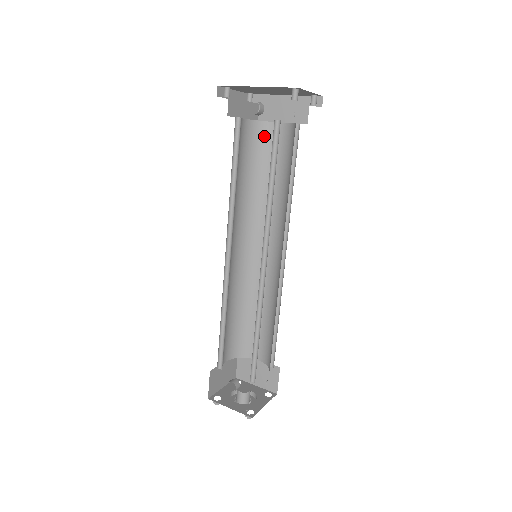
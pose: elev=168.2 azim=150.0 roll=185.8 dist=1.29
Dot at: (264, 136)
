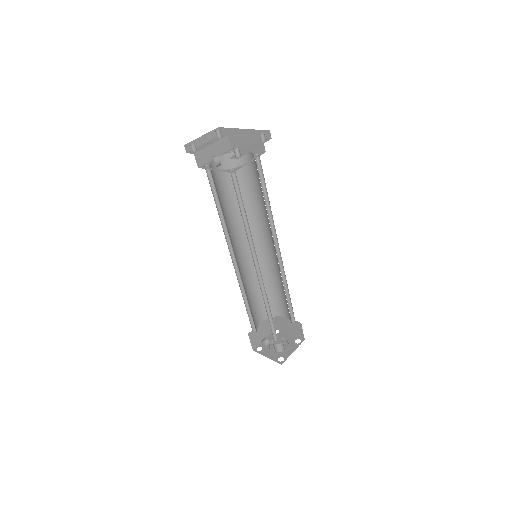
Dot at: (238, 163)
